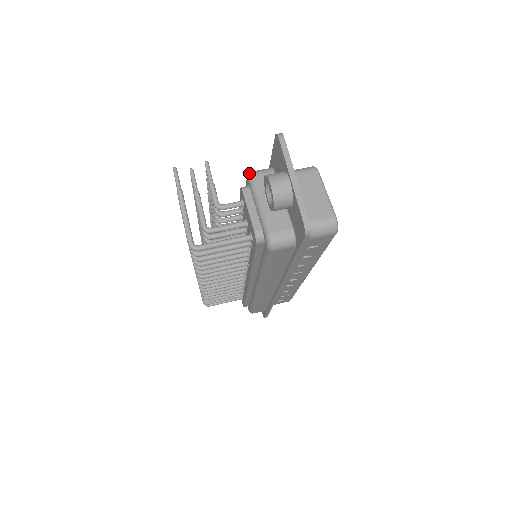
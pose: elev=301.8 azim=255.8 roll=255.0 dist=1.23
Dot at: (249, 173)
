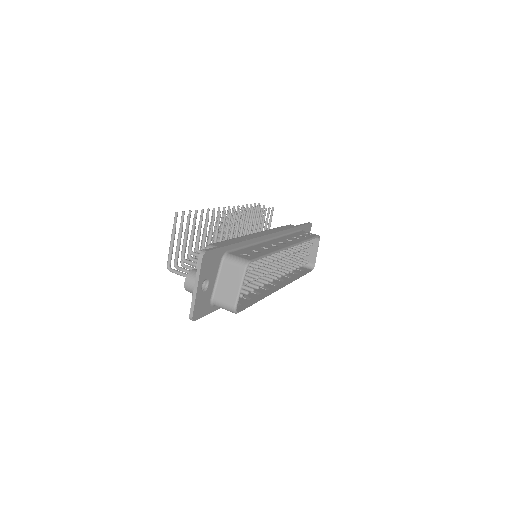
Dot at: (206, 247)
